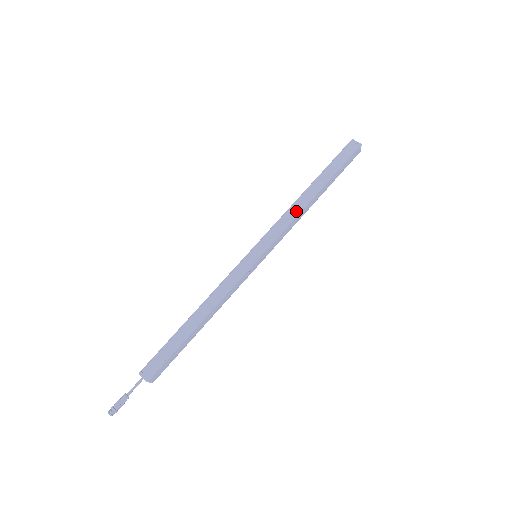
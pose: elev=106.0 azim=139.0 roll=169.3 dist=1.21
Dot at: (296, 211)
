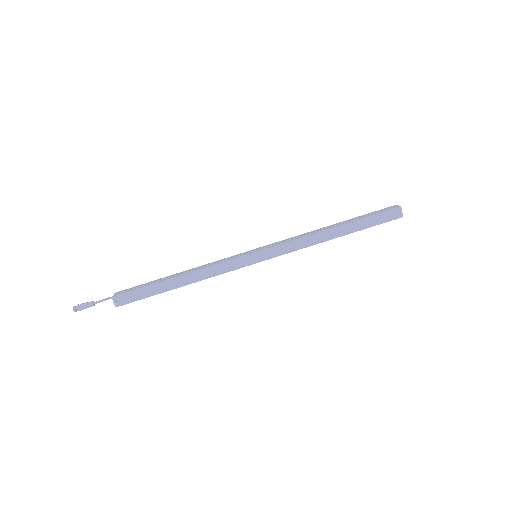
Dot at: (312, 242)
